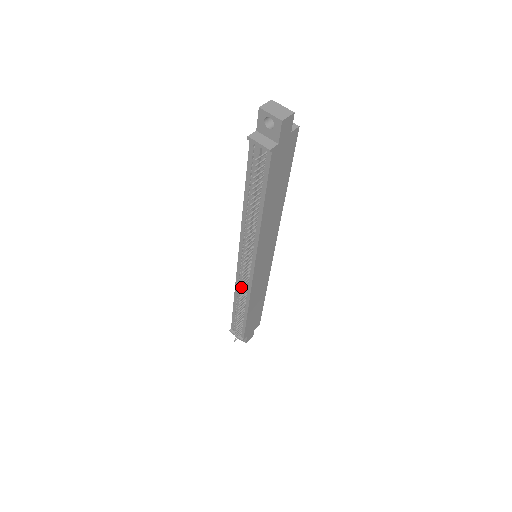
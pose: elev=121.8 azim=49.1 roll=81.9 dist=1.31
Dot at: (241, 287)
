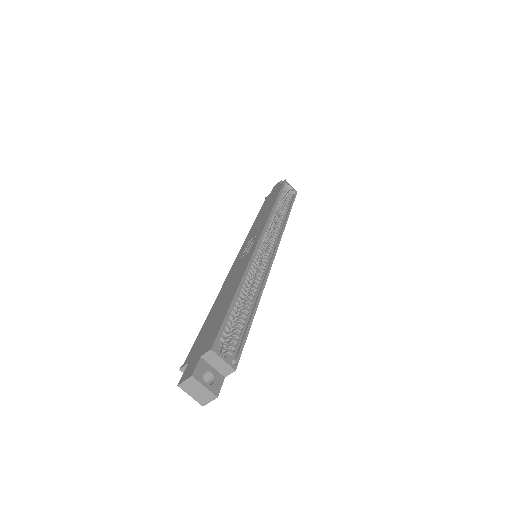
Dot at: occluded
